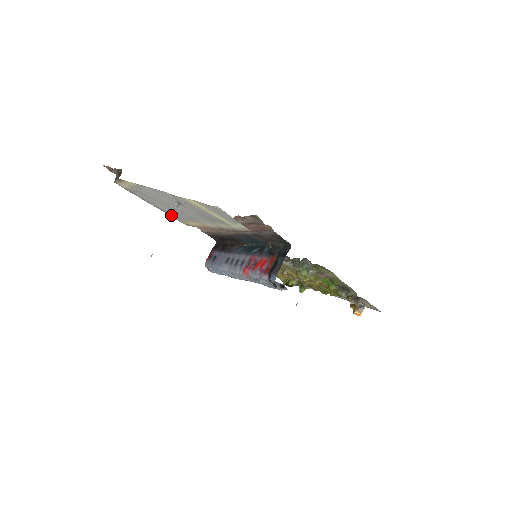
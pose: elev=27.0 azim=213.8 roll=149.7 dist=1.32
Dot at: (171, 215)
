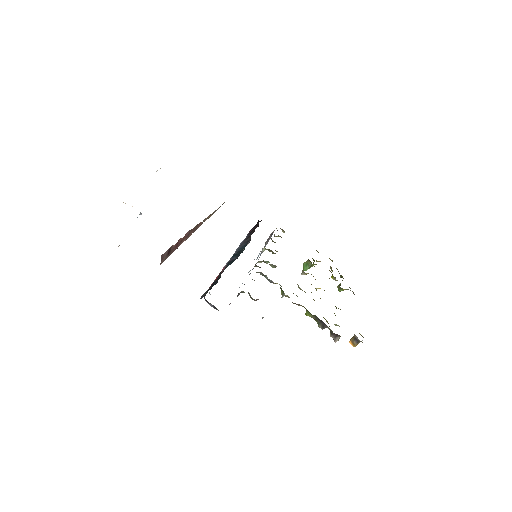
Dot at: occluded
